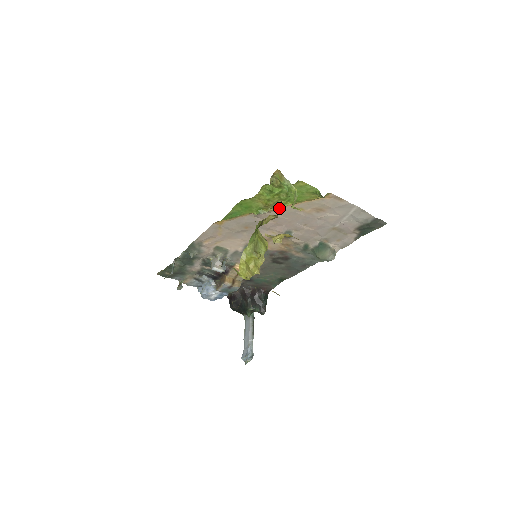
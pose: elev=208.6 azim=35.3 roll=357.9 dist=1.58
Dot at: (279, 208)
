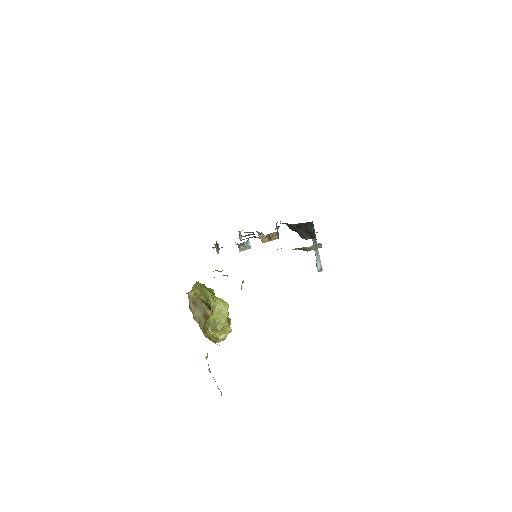
Dot at: occluded
